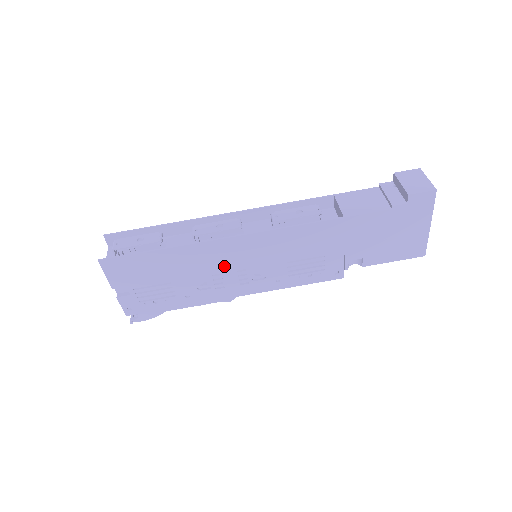
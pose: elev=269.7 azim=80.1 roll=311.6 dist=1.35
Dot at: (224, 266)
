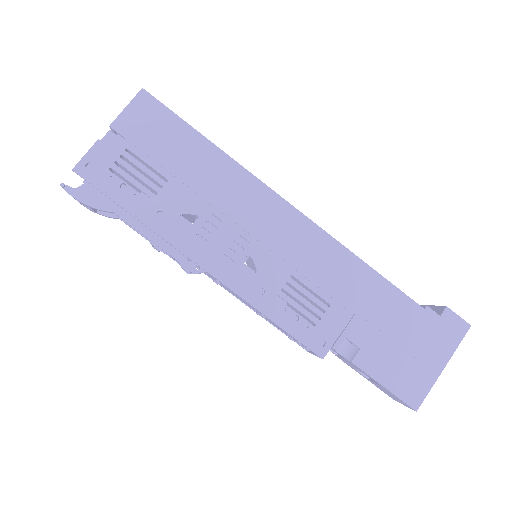
Dot at: (235, 216)
